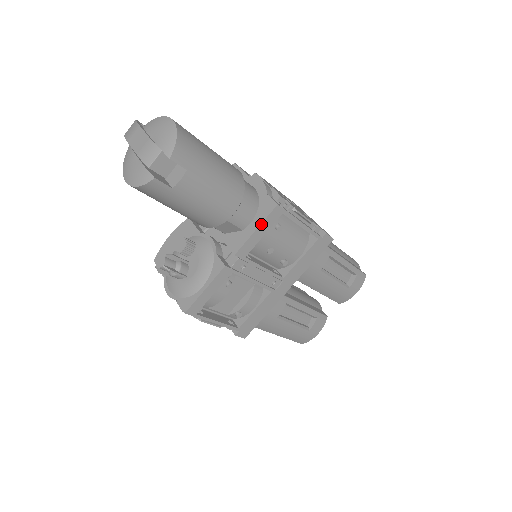
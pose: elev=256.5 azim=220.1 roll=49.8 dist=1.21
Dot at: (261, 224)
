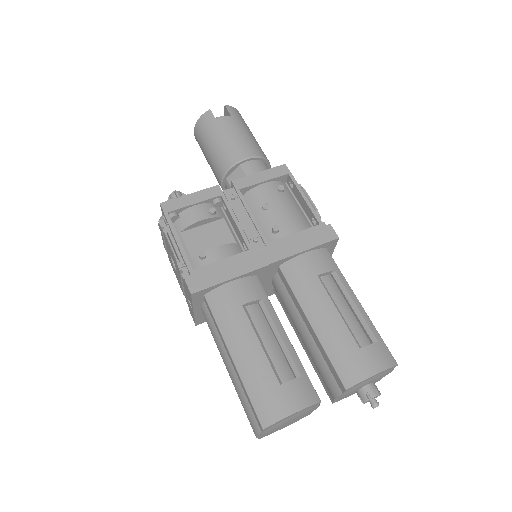
Dot at: (265, 171)
